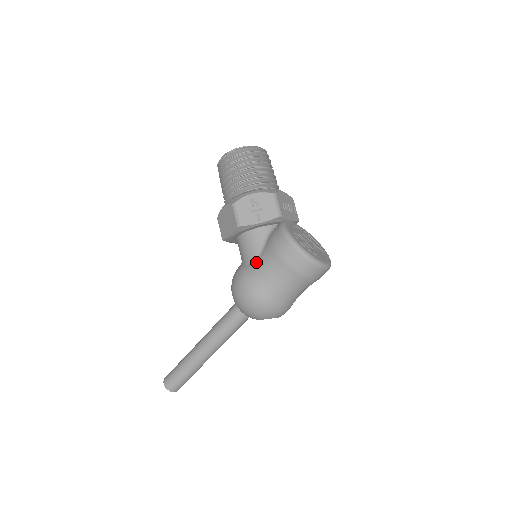
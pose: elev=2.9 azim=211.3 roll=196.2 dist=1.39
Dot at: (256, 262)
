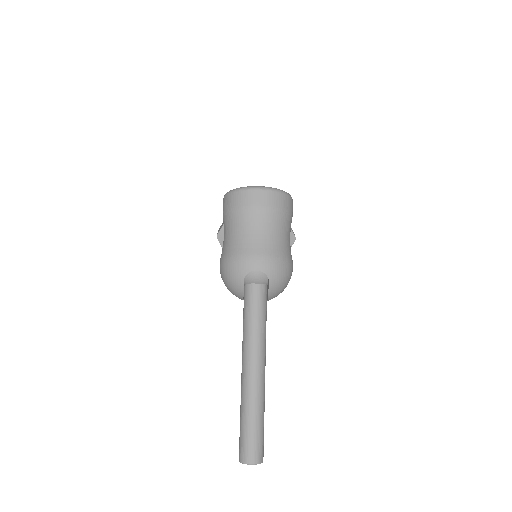
Dot at: occluded
